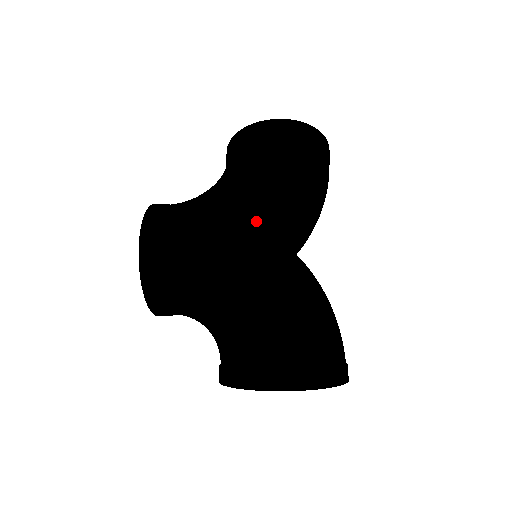
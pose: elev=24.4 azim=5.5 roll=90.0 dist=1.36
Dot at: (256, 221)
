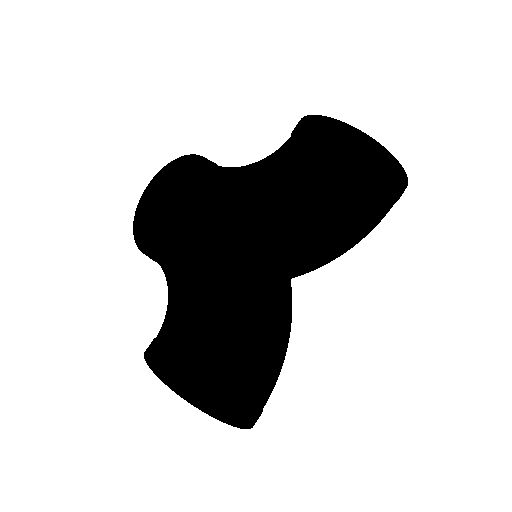
Dot at: (250, 229)
